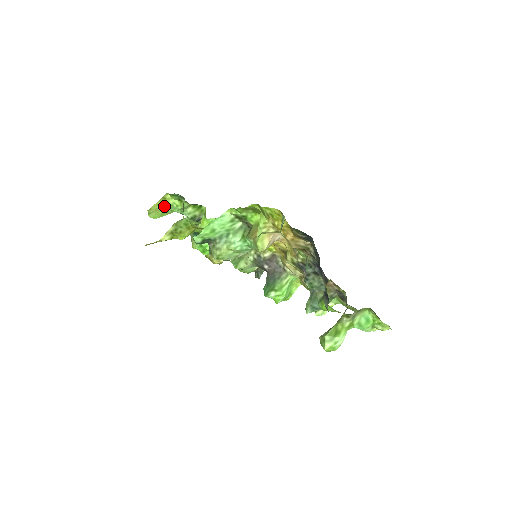
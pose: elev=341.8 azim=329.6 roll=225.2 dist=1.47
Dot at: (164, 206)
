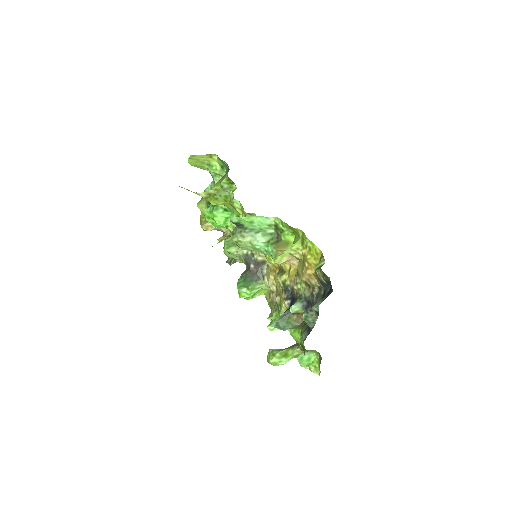
Dot at: (205, 161)
